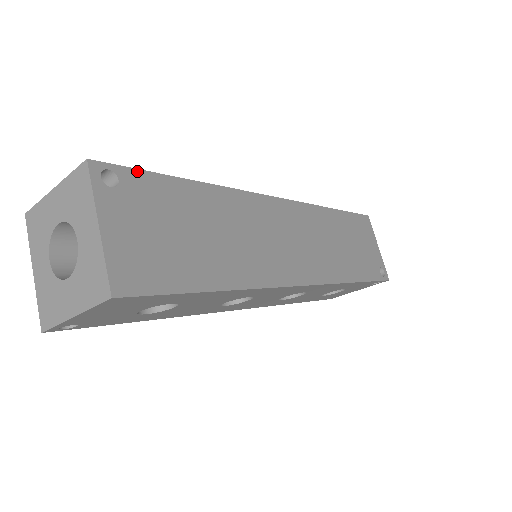
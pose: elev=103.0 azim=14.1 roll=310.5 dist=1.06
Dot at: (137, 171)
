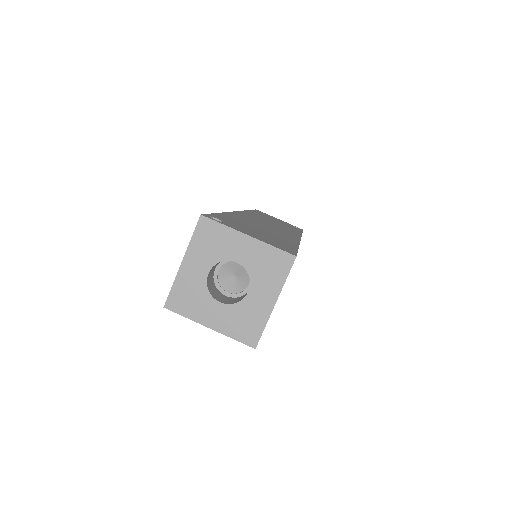
Dot at: (212, 214)
